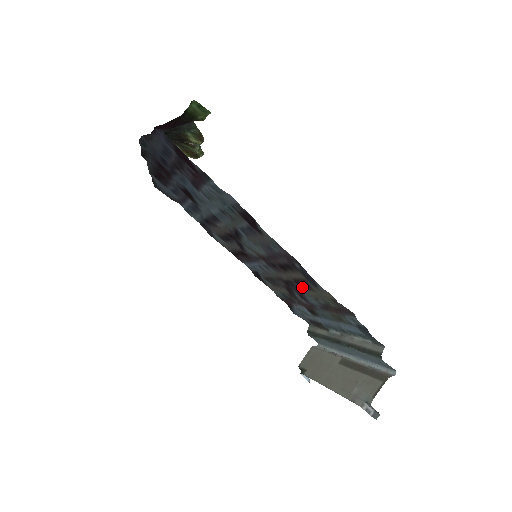
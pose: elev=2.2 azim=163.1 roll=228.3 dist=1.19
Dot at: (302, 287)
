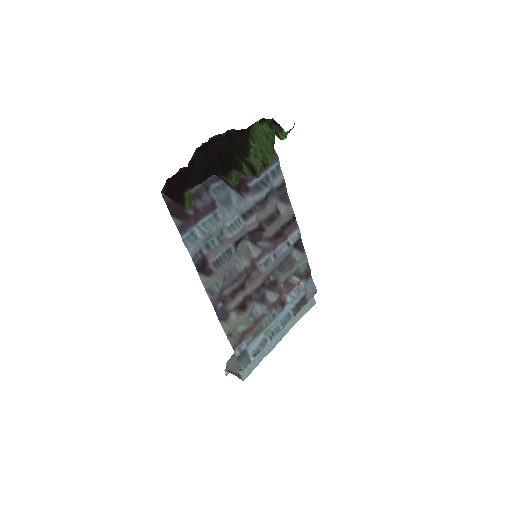
Dot at: (249, 302)
